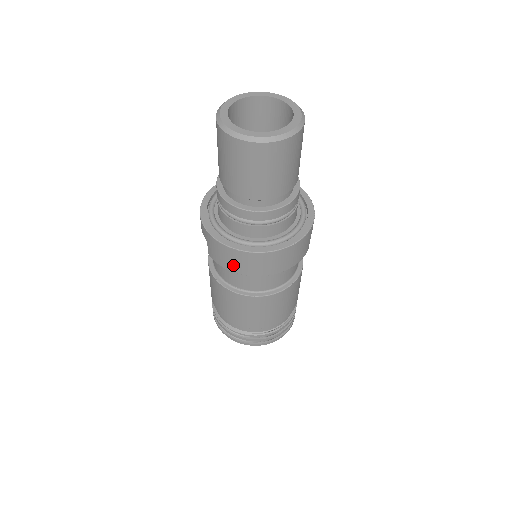
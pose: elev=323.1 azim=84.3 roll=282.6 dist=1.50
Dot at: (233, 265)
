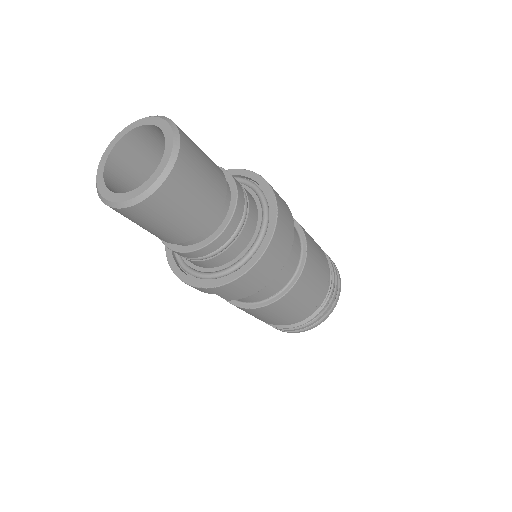
Dot at: (255, 286)
